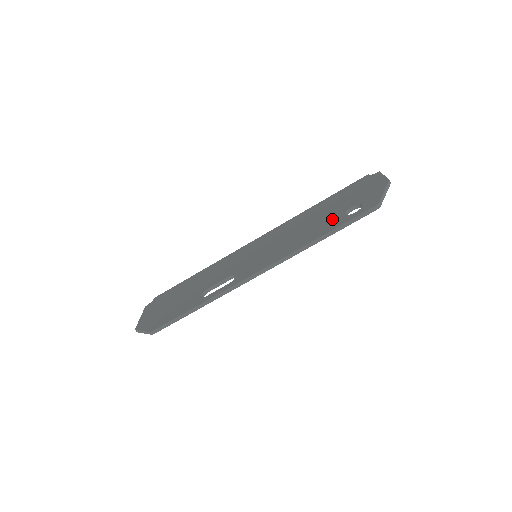
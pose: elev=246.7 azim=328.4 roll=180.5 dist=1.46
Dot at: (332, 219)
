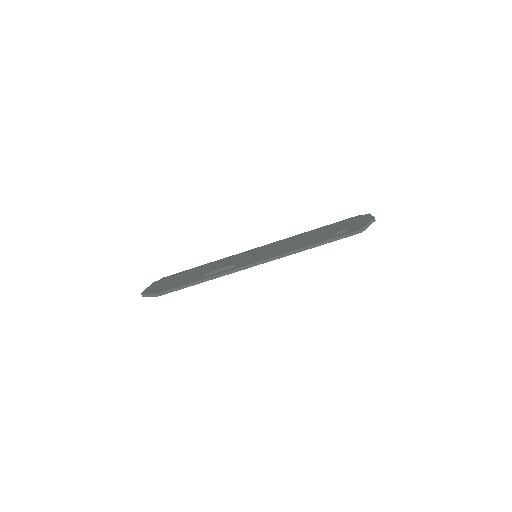
Dot at: (323, 236)
